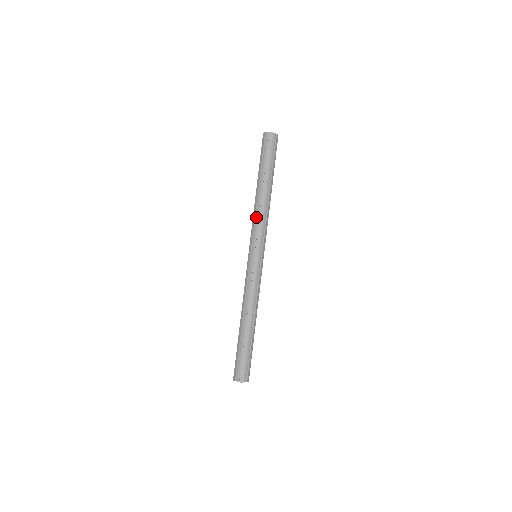
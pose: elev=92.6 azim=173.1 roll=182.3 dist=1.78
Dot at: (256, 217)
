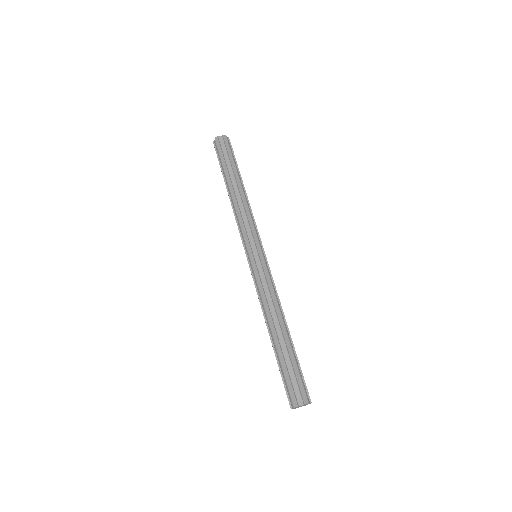
Dot at: (236, 218)
